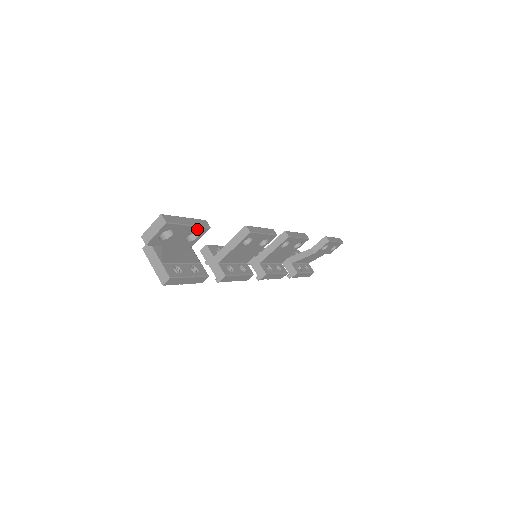
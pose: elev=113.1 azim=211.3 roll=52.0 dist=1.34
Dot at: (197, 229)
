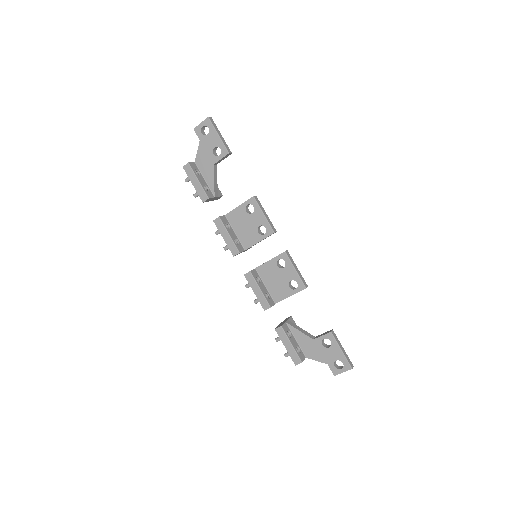
Dot at: (222, 145)
